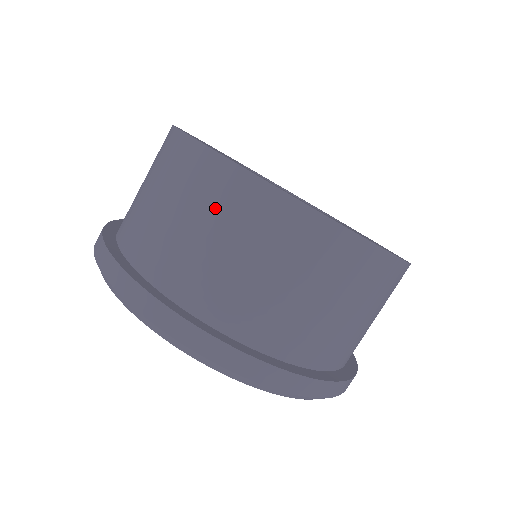
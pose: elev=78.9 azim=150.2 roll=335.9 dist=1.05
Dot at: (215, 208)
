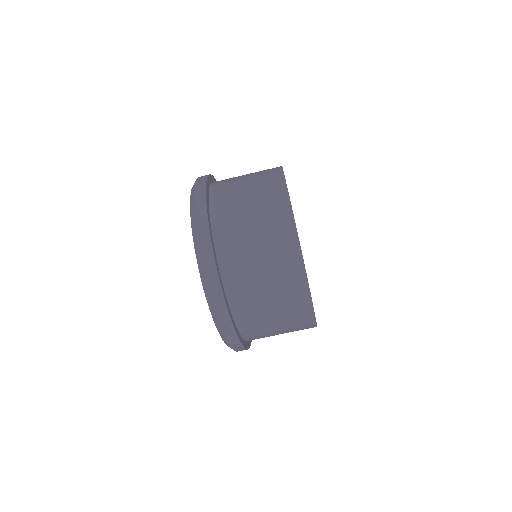
Dot at: (262, 189)
